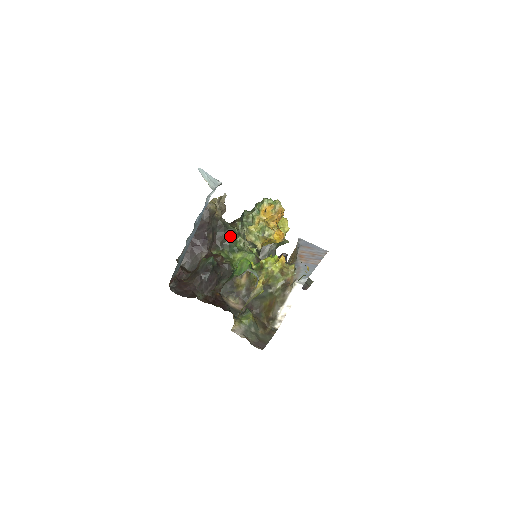
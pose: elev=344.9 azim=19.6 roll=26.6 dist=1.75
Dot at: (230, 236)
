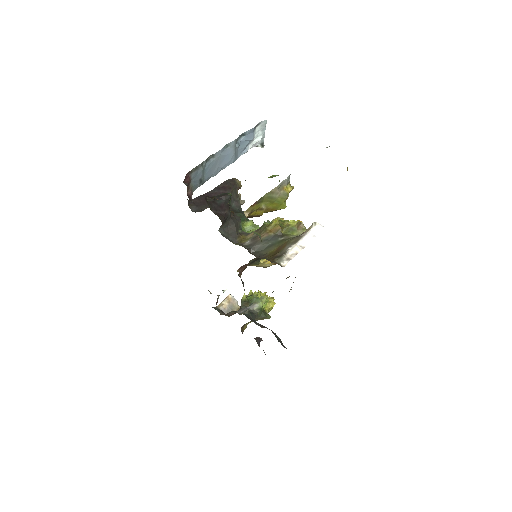
Dot at: occluded
